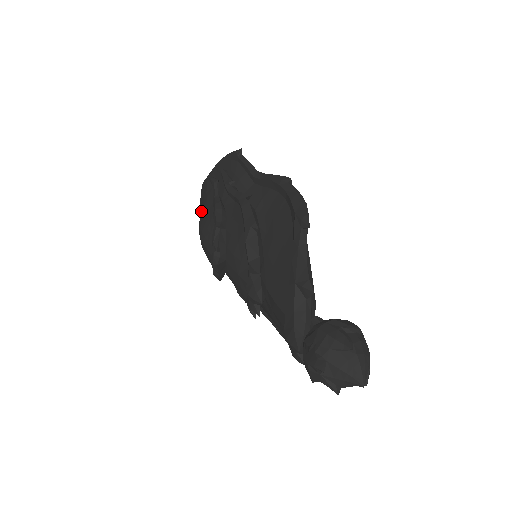
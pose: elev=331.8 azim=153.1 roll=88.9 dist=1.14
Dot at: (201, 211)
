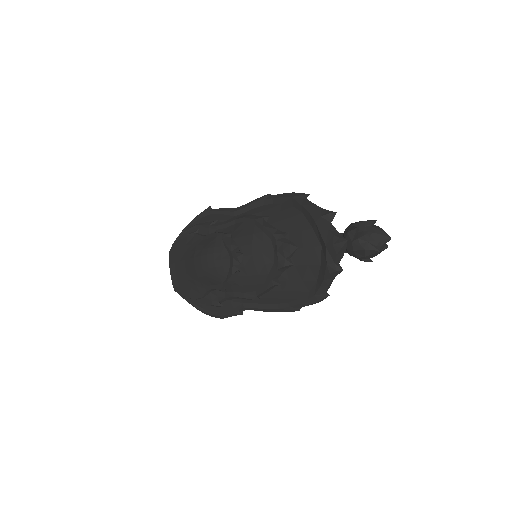
Dot at: (174, 270)
